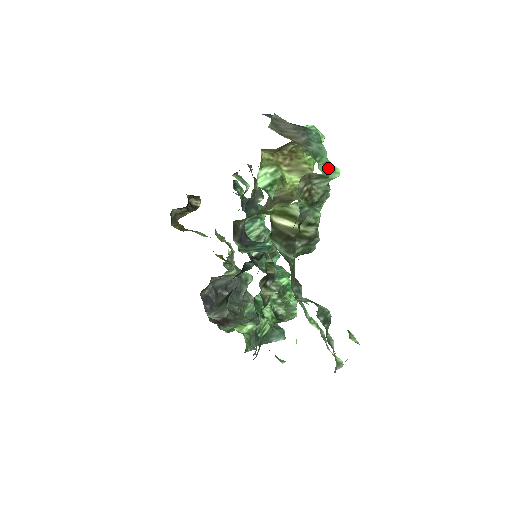
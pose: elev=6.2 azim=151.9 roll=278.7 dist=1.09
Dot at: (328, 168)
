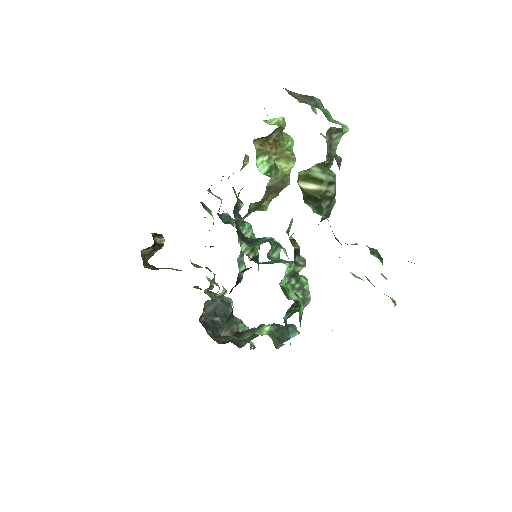
Dot at: (339, 124)
